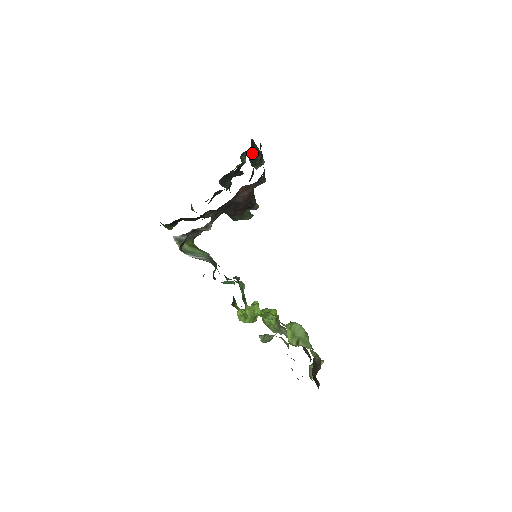
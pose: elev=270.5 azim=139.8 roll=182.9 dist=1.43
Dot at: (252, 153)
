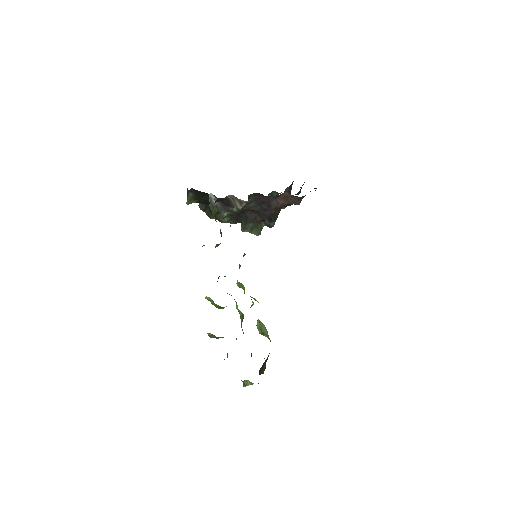
Dot at: (287, 191)
